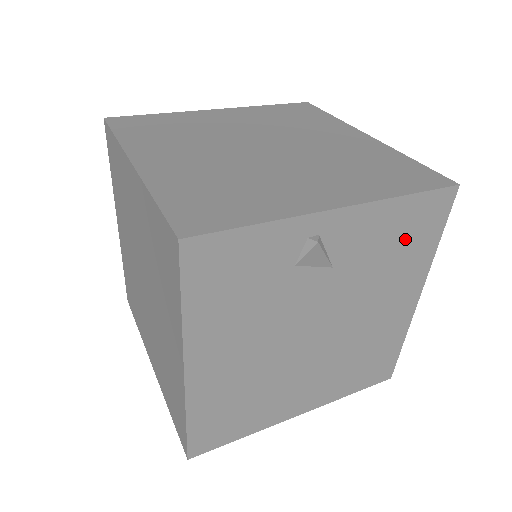
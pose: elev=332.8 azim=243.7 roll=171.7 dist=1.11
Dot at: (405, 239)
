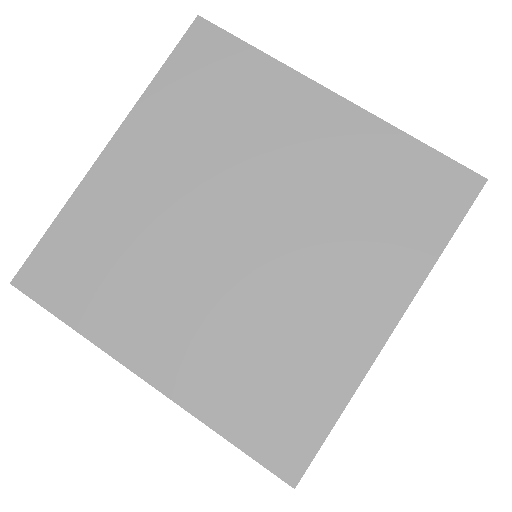
Dot at: occluded
